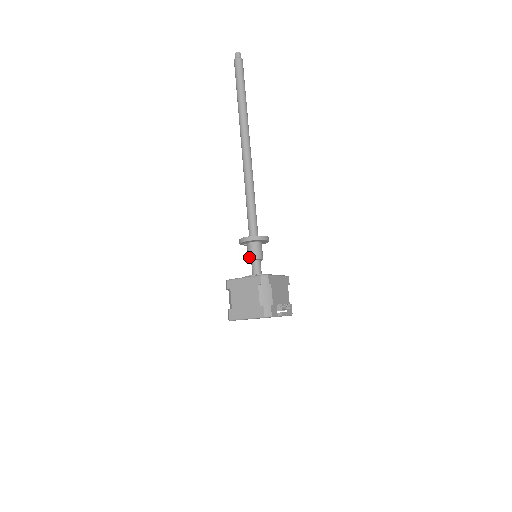
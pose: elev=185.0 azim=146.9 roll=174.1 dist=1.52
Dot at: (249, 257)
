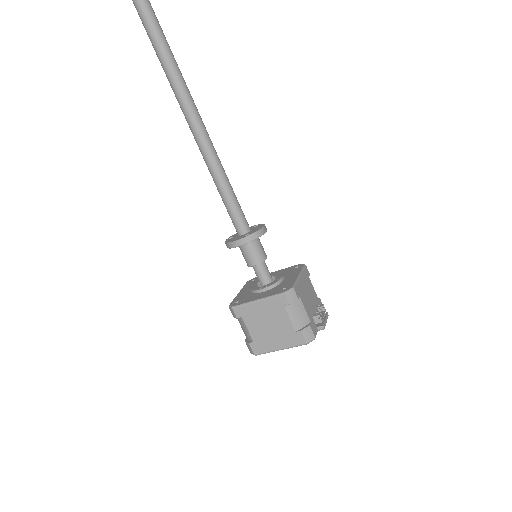
Dot at: (249, 263)
